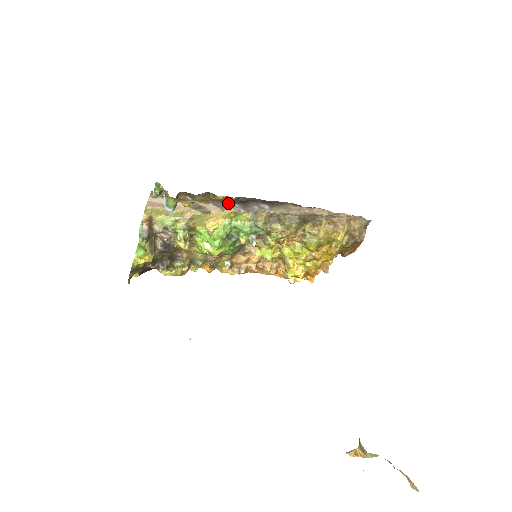
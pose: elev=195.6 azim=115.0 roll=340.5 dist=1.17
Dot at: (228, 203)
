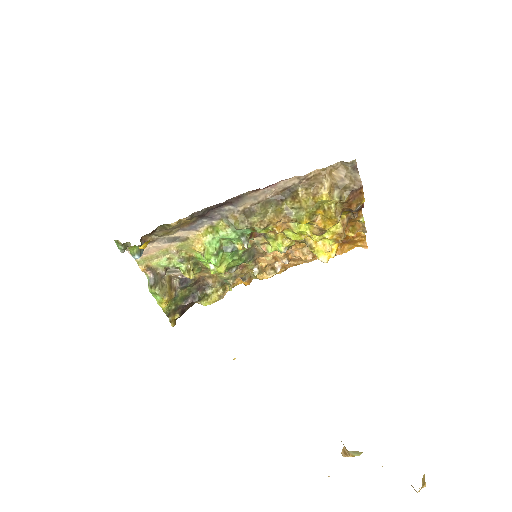
Dot at: (192, 223)
